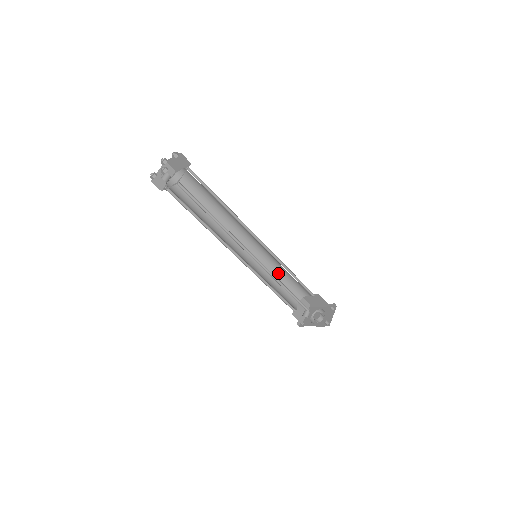
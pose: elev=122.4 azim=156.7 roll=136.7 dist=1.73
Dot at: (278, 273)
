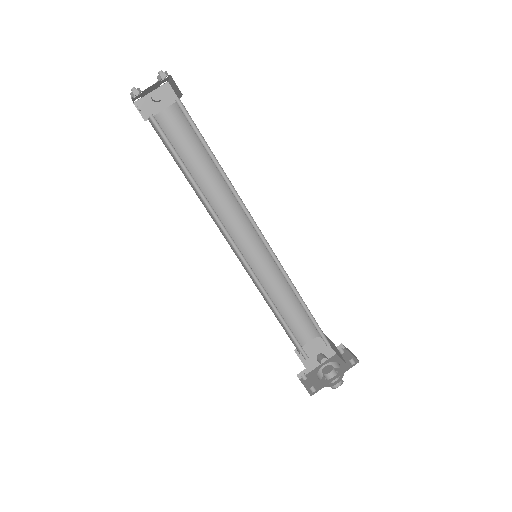
Dot at: occluded
